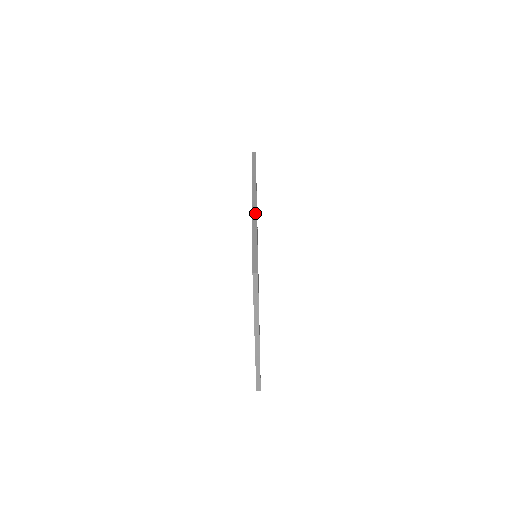
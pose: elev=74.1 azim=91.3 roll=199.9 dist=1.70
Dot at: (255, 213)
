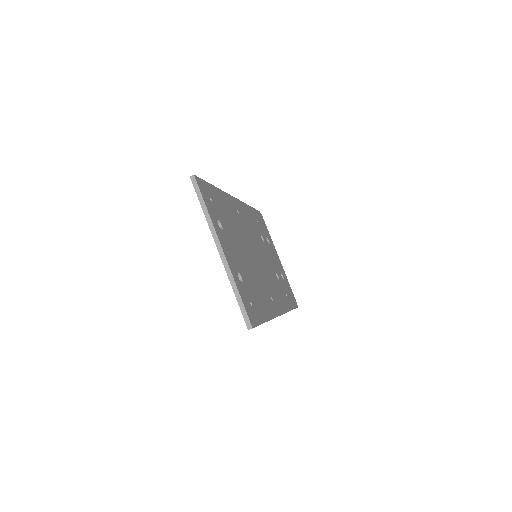
Dot at: occluded
